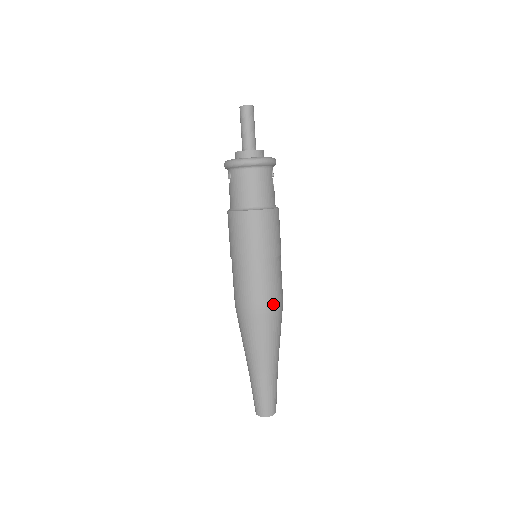
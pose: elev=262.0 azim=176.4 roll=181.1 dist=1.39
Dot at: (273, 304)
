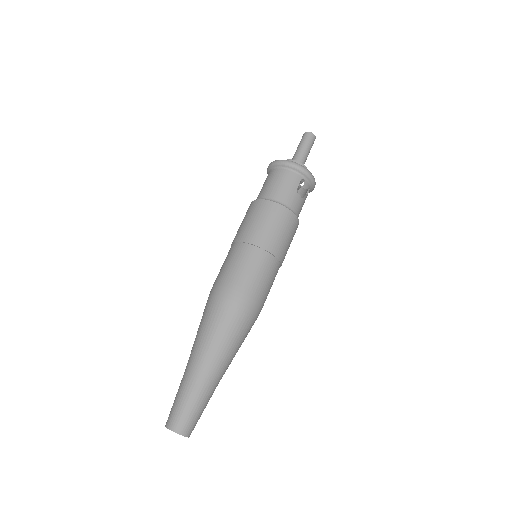
Dot at: (235, 292)
